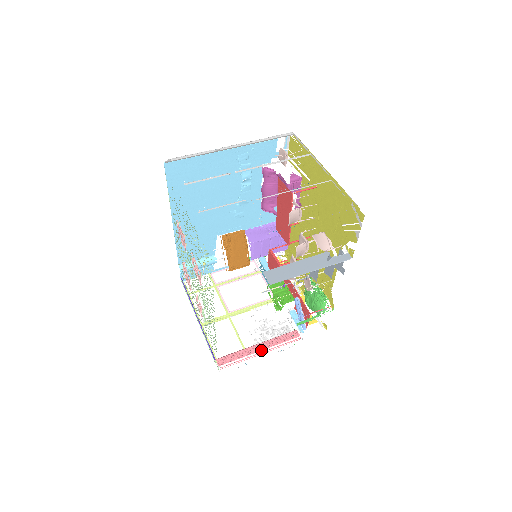
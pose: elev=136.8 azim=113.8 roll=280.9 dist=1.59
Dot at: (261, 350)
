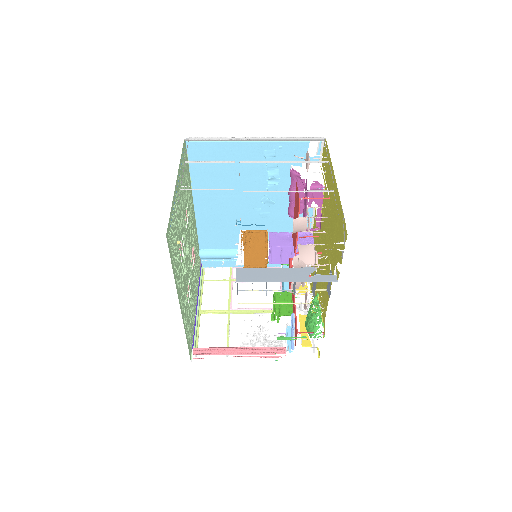
Dot at: (240, 354)
